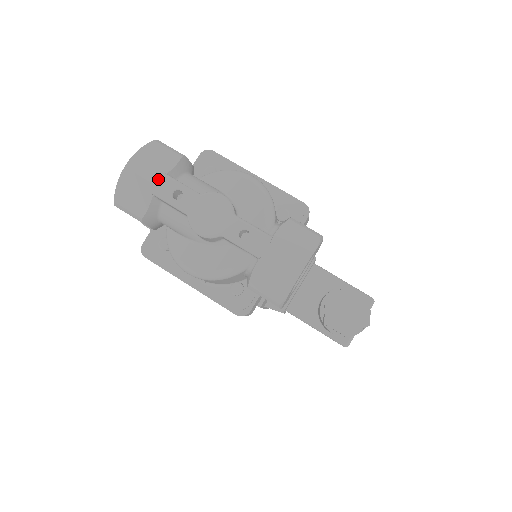
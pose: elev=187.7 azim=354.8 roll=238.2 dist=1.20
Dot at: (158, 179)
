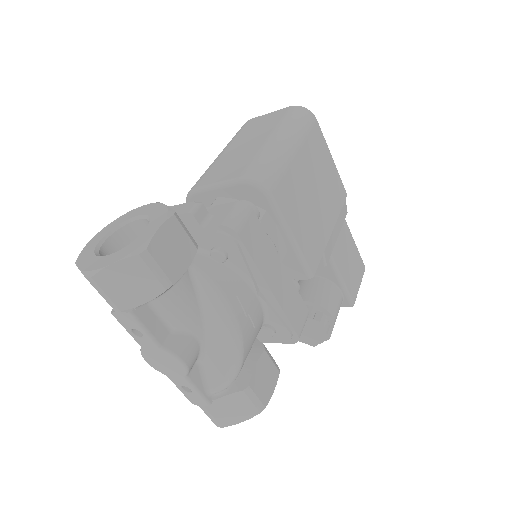
Dot at: (121, 312)
